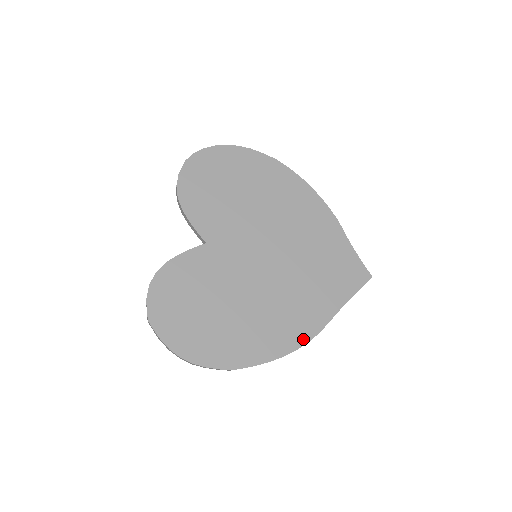
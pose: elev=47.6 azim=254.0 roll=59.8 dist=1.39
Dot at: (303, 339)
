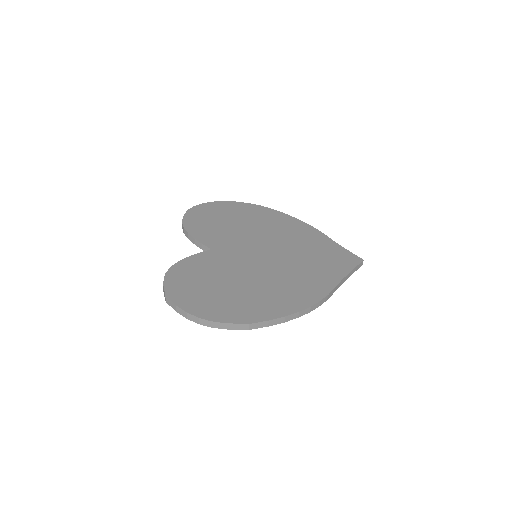
Dot at: (313, 300)
